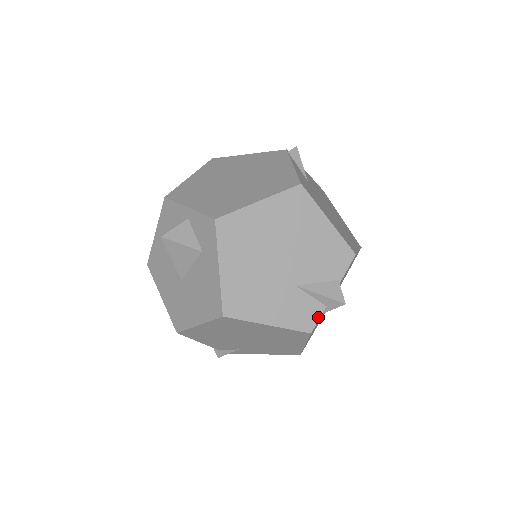
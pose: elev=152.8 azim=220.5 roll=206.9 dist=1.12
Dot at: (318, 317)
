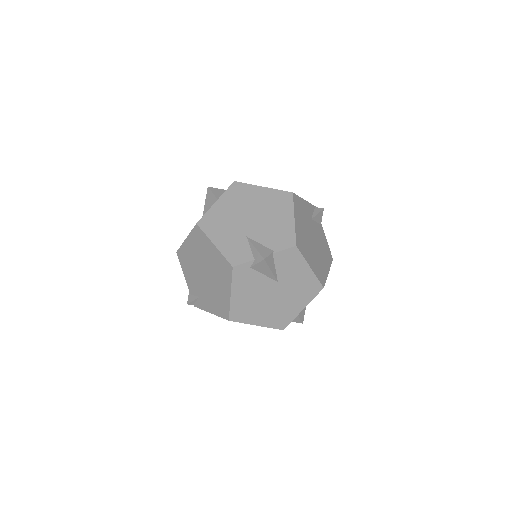
Dot at: (245, 262)
